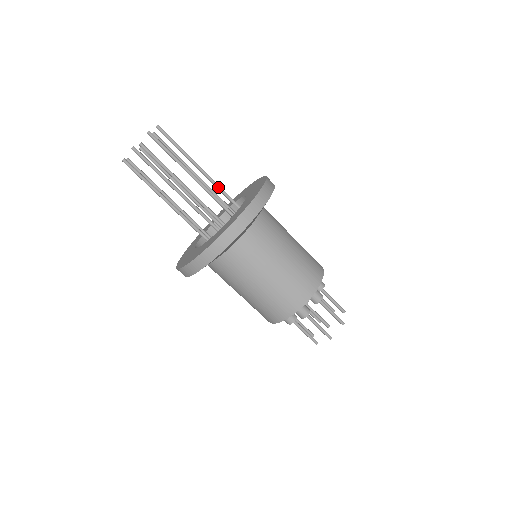
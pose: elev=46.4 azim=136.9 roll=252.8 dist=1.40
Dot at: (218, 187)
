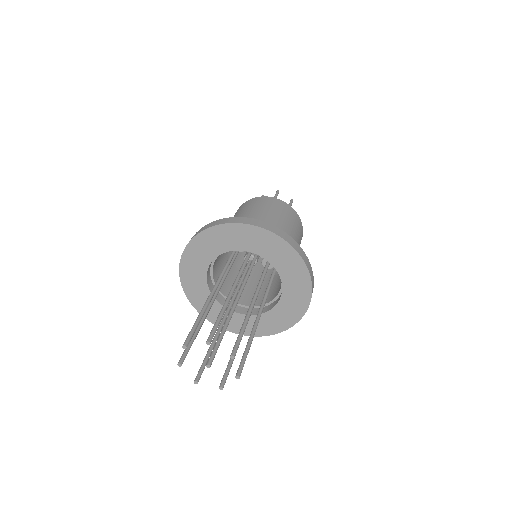
Dot at: (258, 293)
